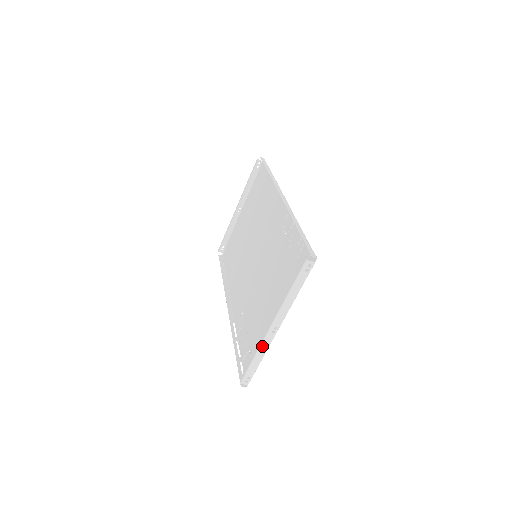
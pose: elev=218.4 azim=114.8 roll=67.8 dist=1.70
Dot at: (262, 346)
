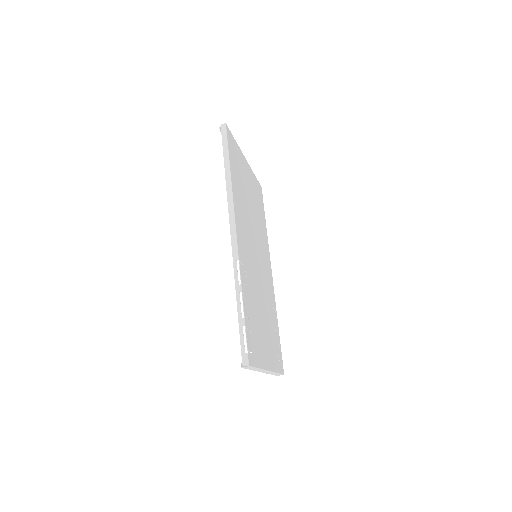
Dot at: (268, 373)
